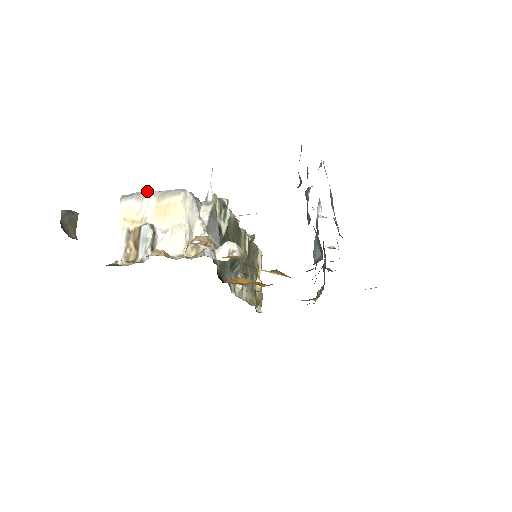
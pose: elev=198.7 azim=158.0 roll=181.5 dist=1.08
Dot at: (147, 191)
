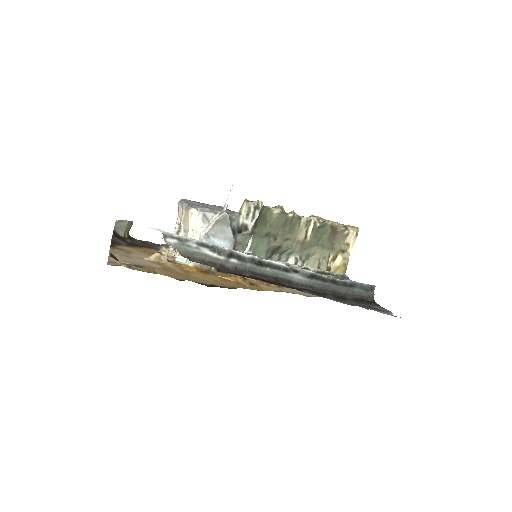
Dot at: (184, 202)
